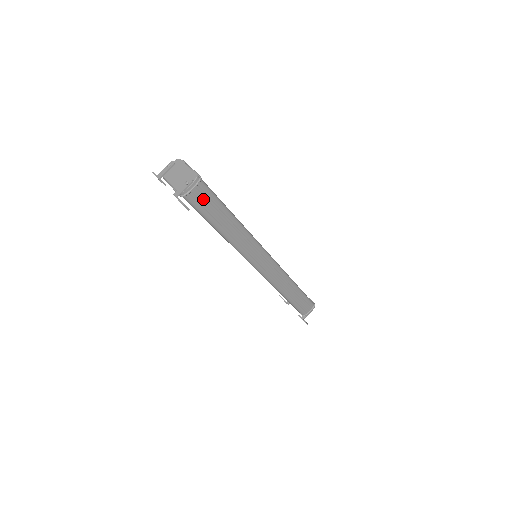
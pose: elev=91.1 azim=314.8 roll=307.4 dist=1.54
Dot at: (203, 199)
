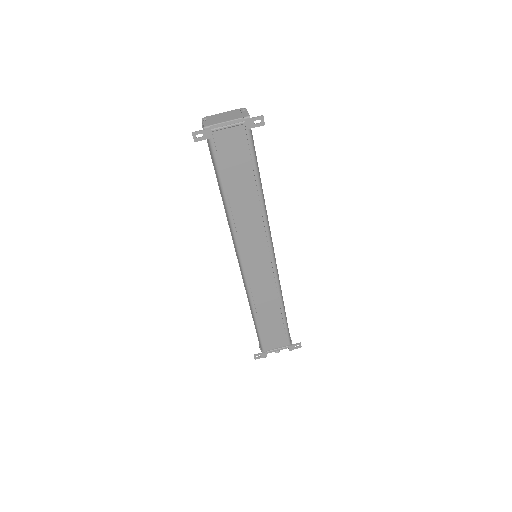
Dot at: occluded
